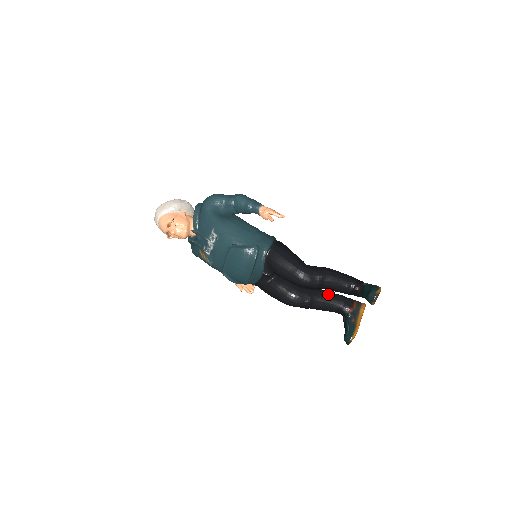
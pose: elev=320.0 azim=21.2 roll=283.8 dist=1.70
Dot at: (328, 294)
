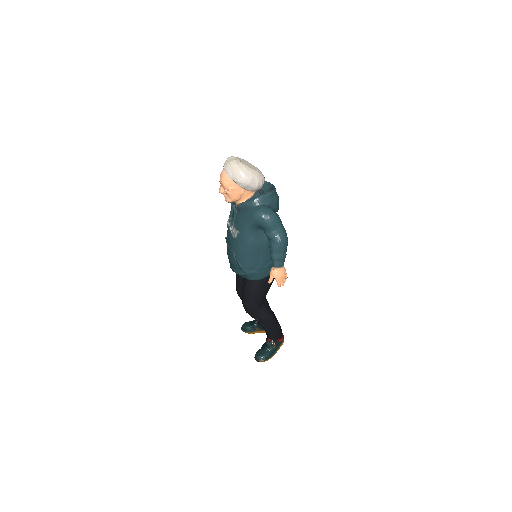
Dot at: occluded
